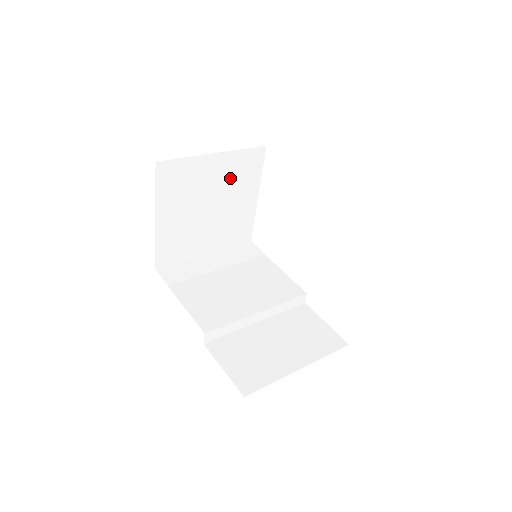
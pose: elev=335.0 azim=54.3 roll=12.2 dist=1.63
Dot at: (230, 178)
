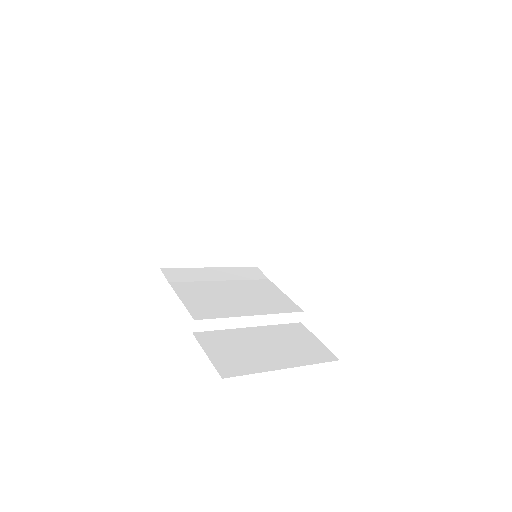
Dot at: (243, 195)
